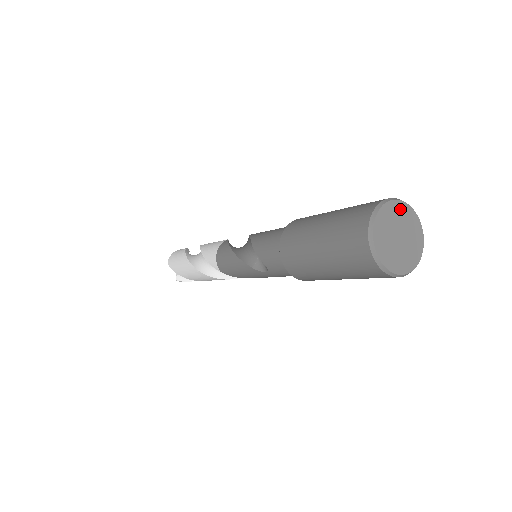
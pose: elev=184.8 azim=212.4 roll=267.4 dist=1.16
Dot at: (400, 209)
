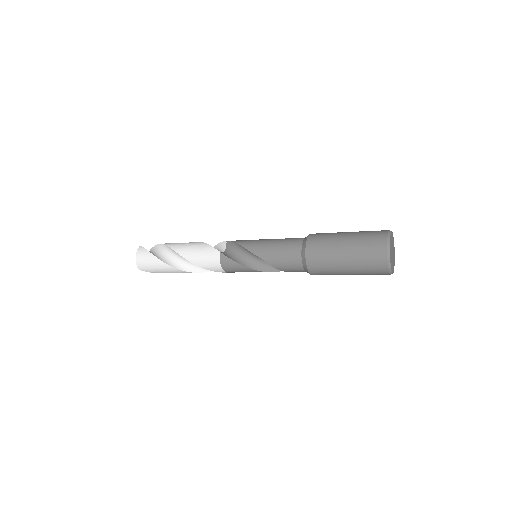
Dot at: (391, 241)
